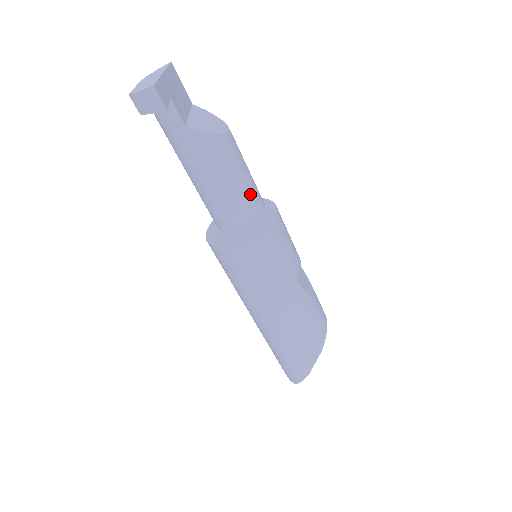
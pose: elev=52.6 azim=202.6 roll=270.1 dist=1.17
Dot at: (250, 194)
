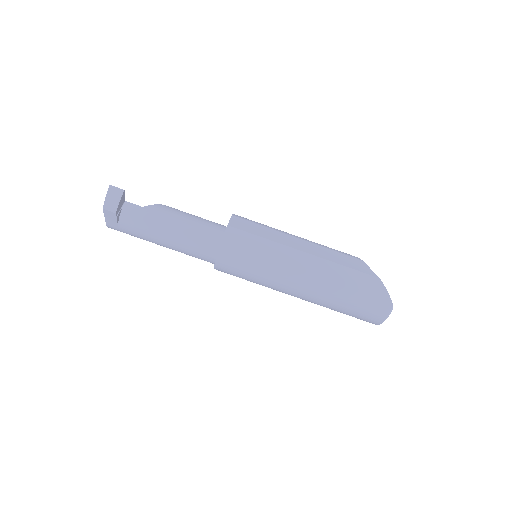
Dot at: (210, 221)
